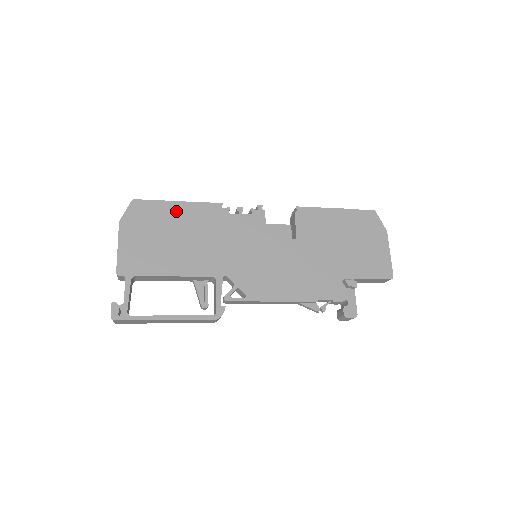
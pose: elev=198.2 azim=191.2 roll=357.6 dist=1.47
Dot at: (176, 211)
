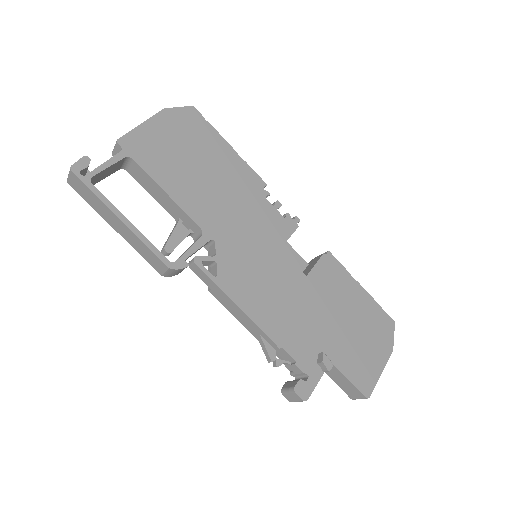
Dot at: (222, 150)
